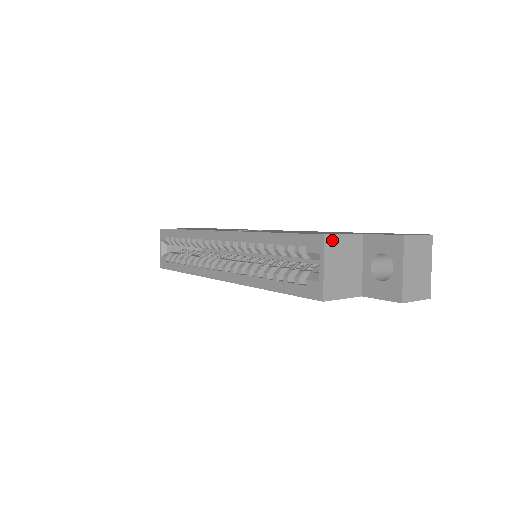
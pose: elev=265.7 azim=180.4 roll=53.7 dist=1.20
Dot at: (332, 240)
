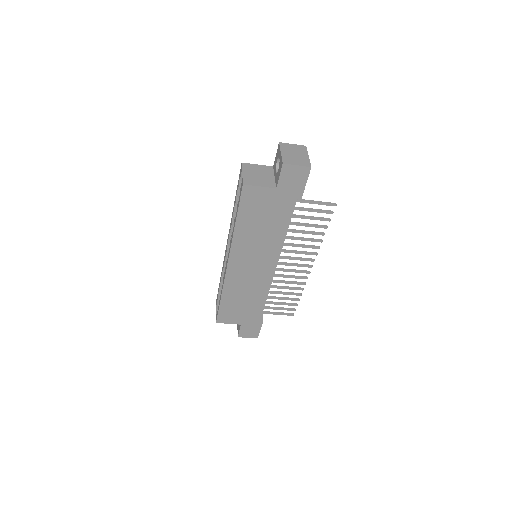
Dot at: (248, 165)
